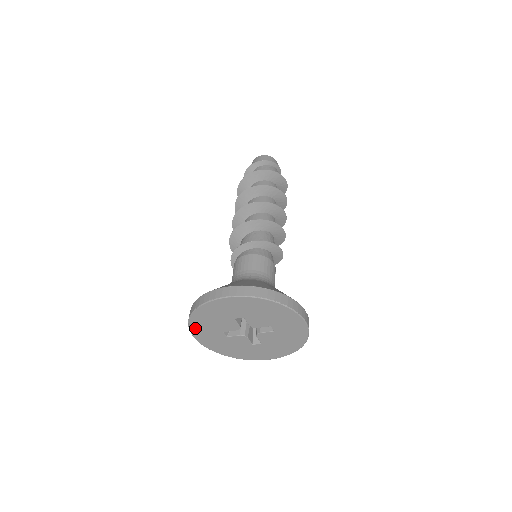
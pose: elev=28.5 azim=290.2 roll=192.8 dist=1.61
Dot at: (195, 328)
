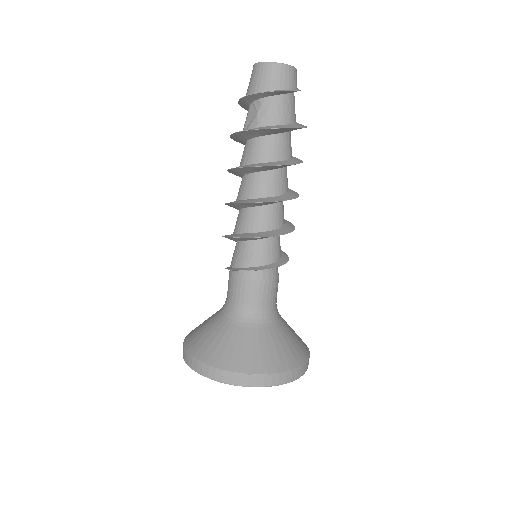
Dot at: occluded
